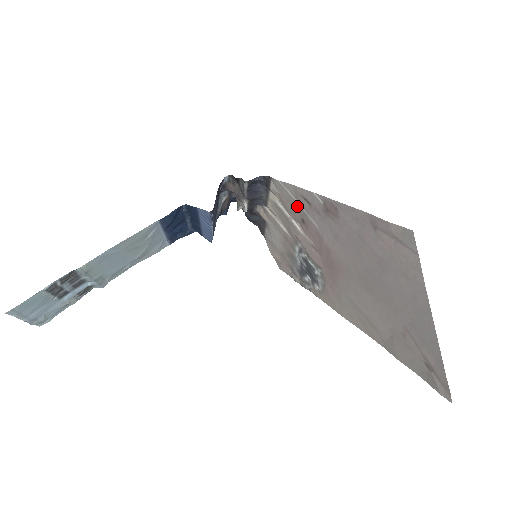
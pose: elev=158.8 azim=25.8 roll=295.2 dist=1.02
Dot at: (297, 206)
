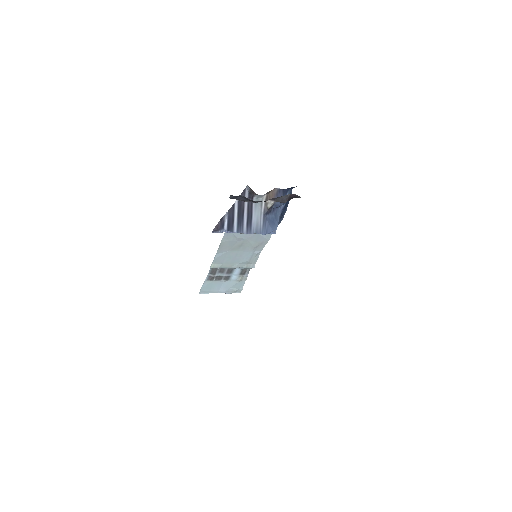
Dot at: occluded
